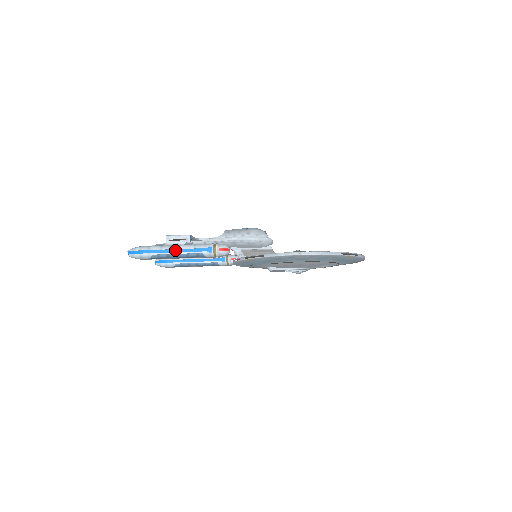
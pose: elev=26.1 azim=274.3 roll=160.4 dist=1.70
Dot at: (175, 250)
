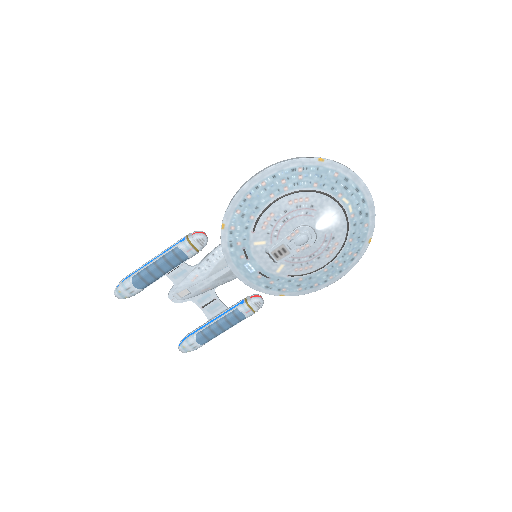
Dot at: (152, 260)
